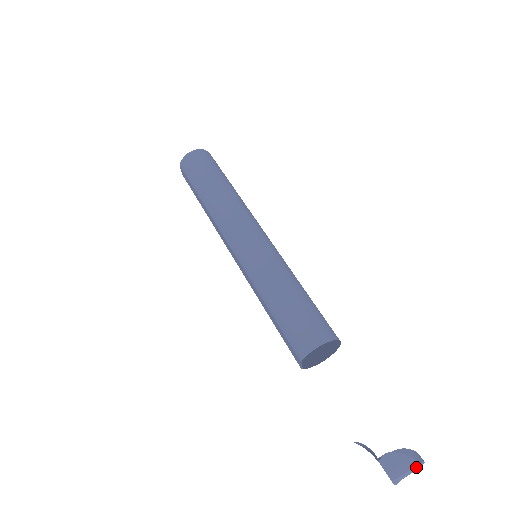
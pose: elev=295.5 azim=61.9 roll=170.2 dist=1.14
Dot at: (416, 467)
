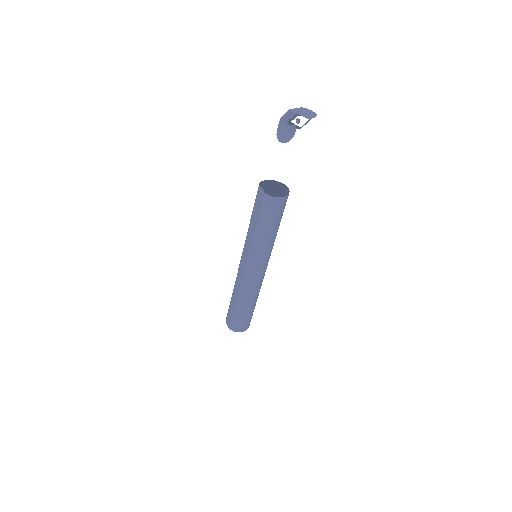
Dot at: (307, 111)
